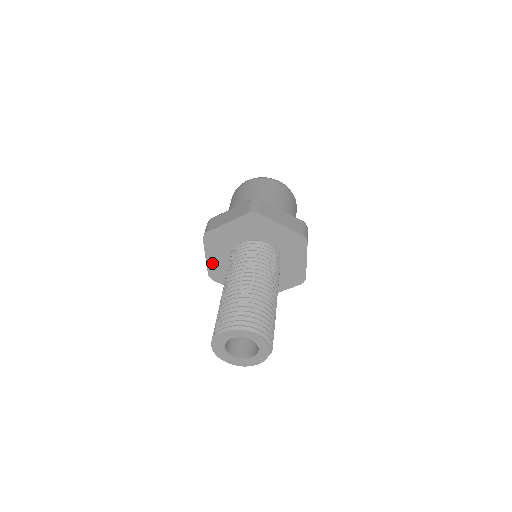
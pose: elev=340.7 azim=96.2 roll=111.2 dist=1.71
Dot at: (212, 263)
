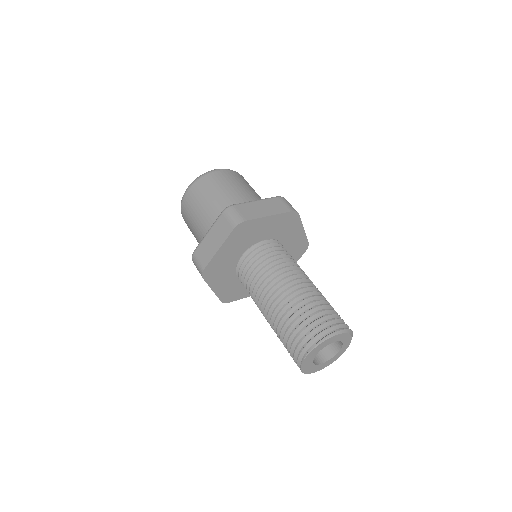
Dot at: (219, 257)
